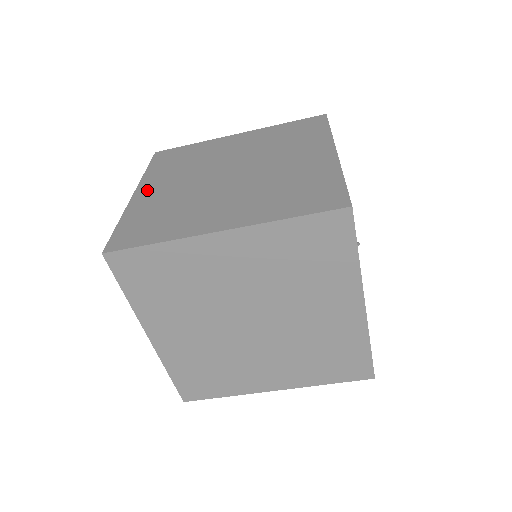
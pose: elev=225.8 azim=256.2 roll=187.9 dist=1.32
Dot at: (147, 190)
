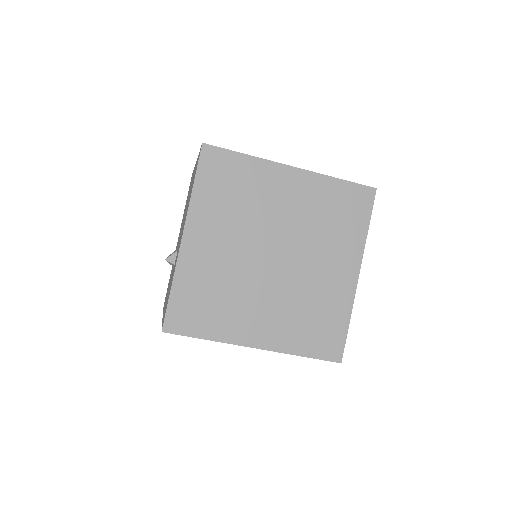
Dot at: (196, 239)
